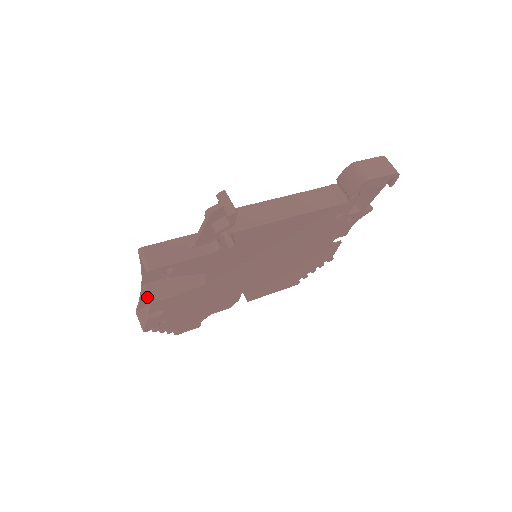
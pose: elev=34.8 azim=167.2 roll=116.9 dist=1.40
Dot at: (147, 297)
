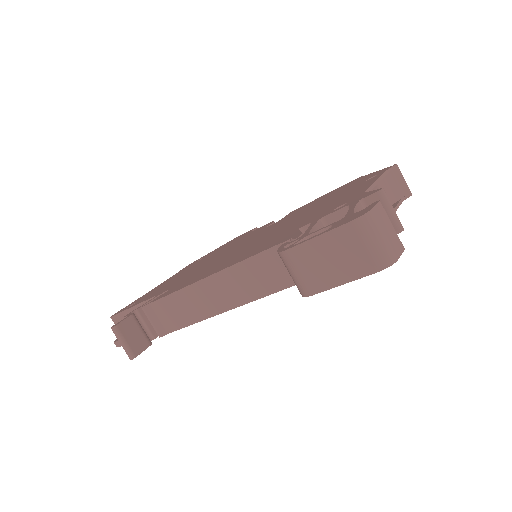
Dot at: occluded
